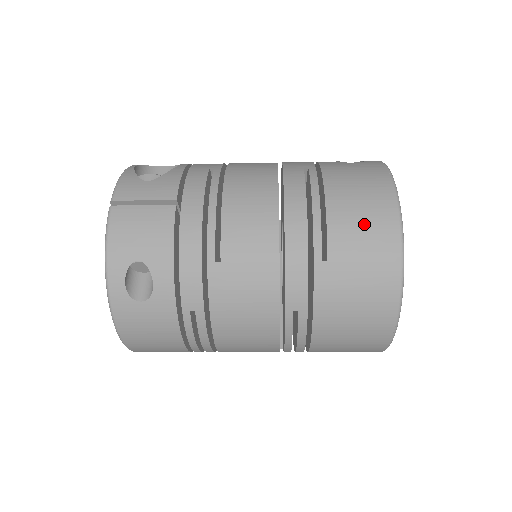
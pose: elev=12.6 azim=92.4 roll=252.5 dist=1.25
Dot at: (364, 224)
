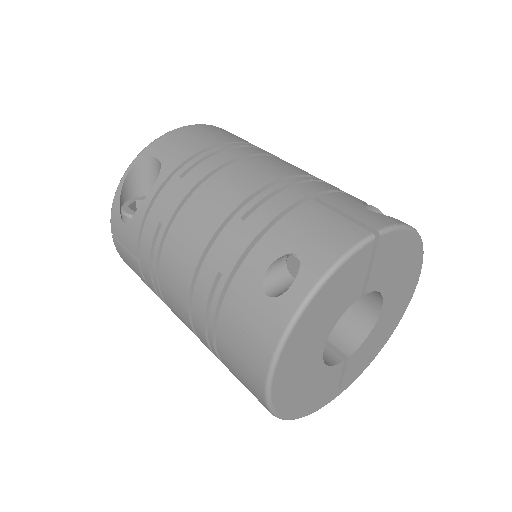
Dot at: (242, 379)
